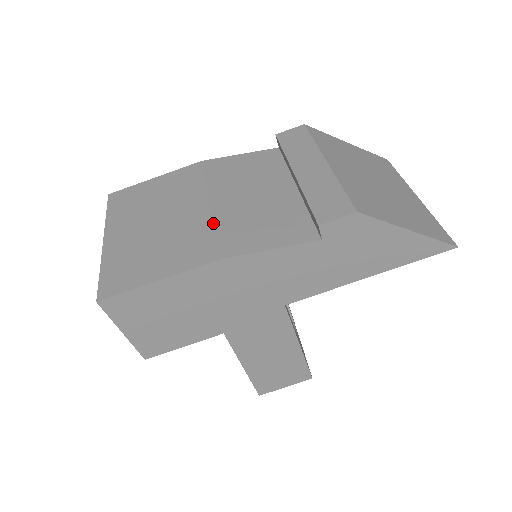
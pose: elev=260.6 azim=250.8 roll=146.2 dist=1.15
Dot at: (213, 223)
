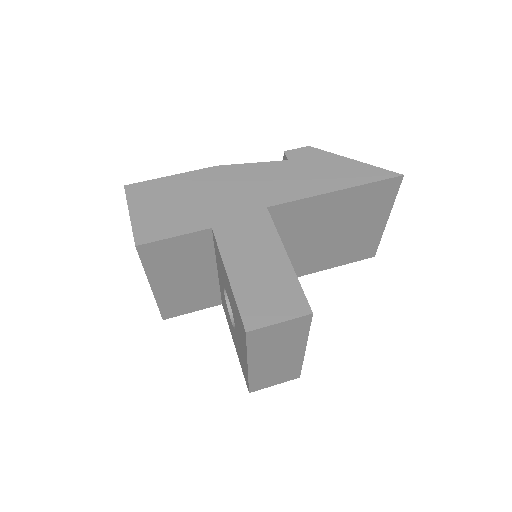
Dot at: occluded
